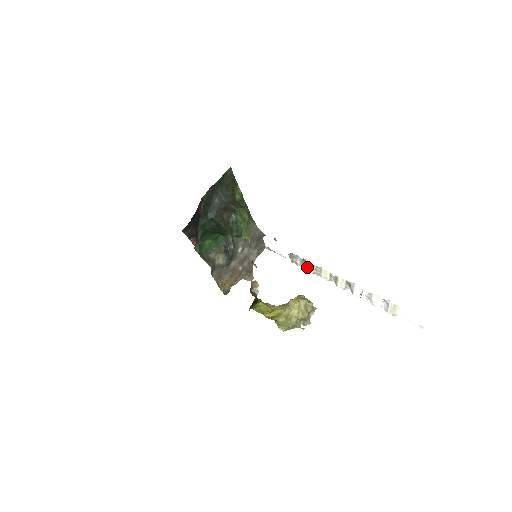
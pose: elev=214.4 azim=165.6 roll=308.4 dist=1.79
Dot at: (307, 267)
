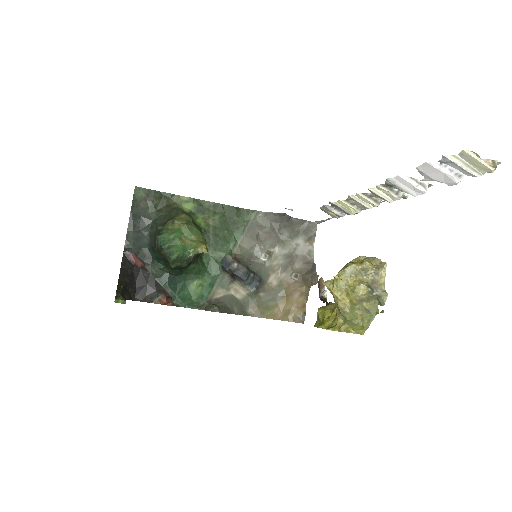
Dot at: (346, 210)
